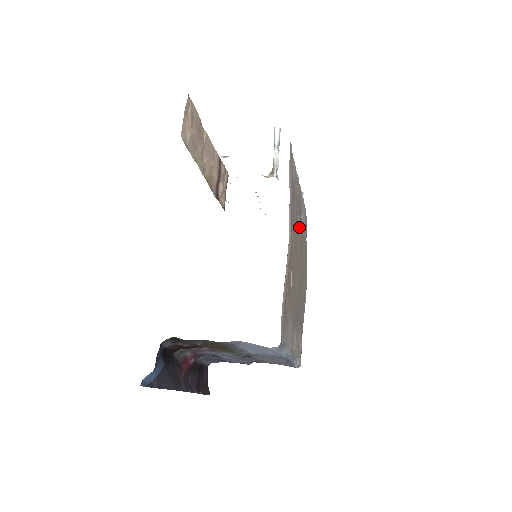
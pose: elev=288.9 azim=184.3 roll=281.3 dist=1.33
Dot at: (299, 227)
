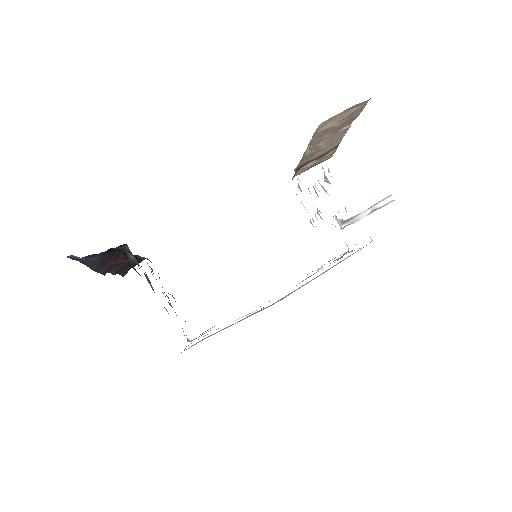
Dot at: (305, 279)
